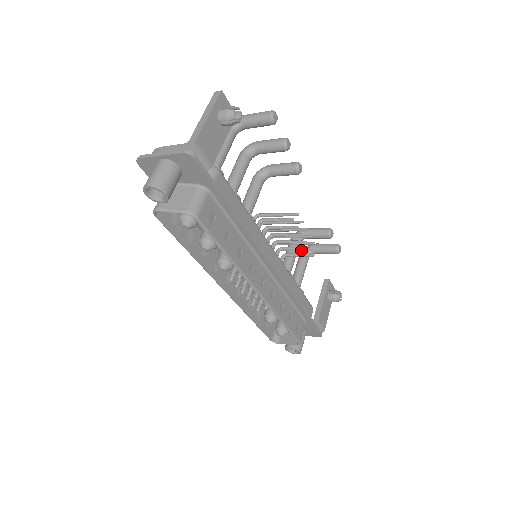
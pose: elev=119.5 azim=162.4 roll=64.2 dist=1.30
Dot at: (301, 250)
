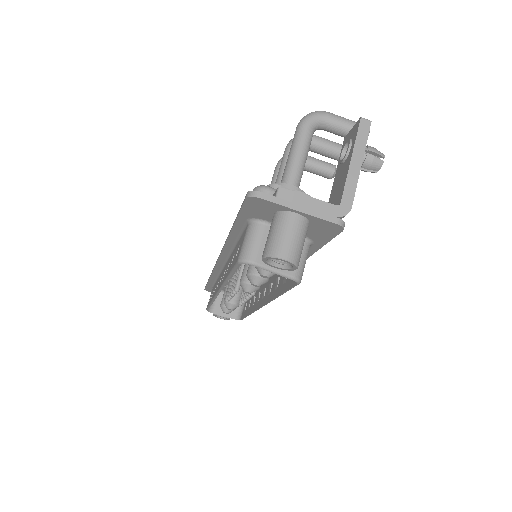
Dot at: occluded
